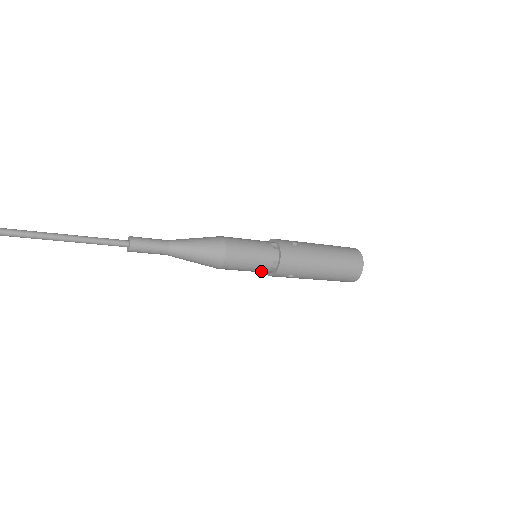
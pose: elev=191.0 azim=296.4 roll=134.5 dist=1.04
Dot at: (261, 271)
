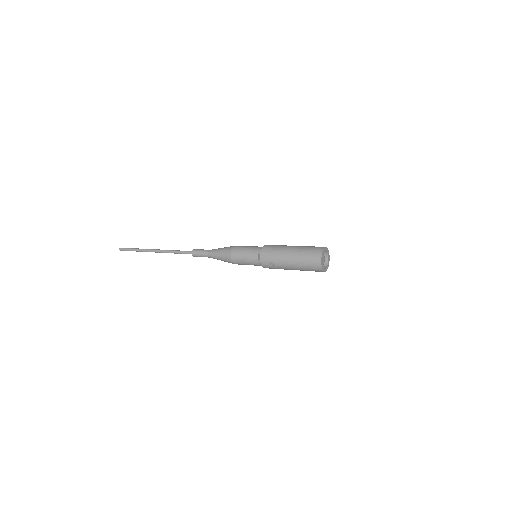
Dot at: (255, 262)
